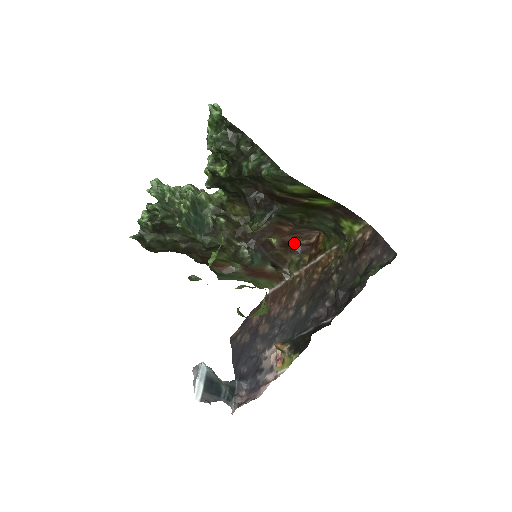
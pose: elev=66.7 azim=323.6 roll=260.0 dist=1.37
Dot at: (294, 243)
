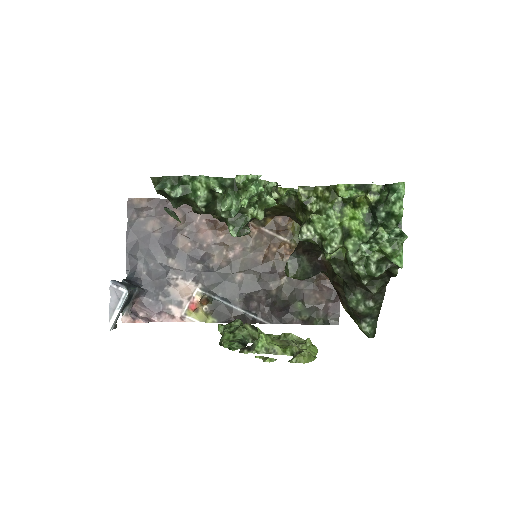
Dot at: occluded
